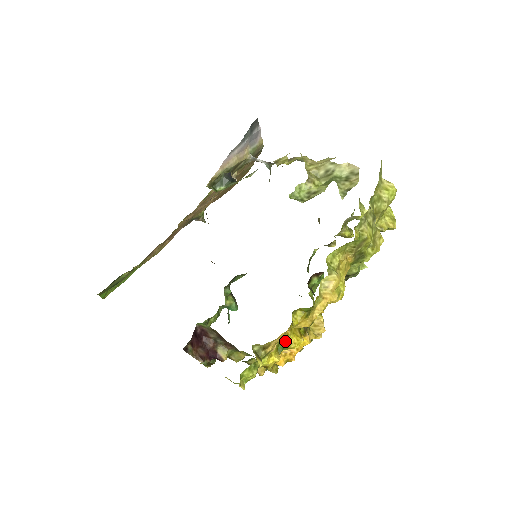
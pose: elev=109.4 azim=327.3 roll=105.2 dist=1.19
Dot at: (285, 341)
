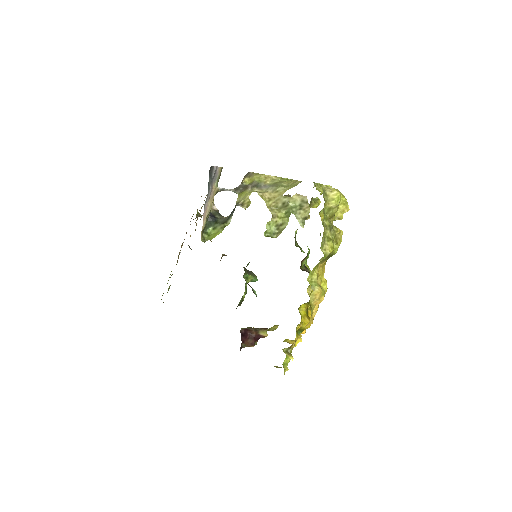
Dot at: (301, 329)
